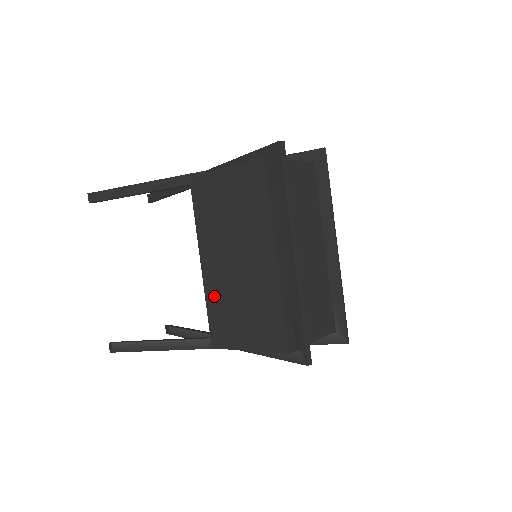
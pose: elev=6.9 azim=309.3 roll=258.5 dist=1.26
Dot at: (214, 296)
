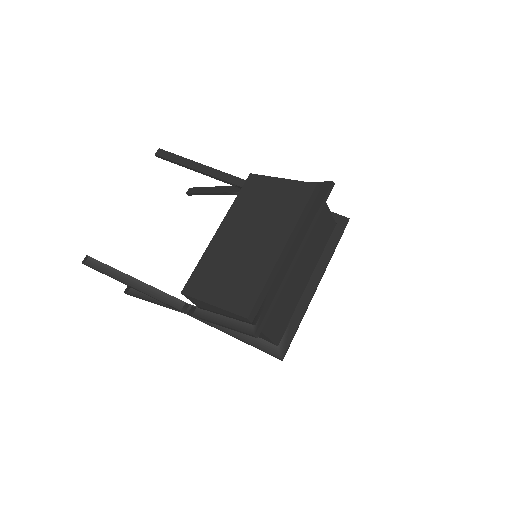
Dot at: (212, 256)
